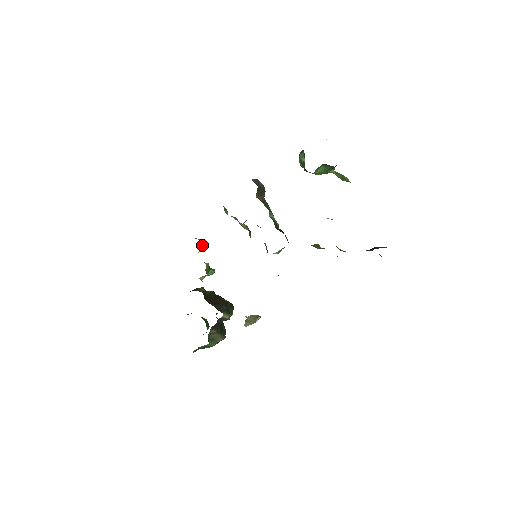
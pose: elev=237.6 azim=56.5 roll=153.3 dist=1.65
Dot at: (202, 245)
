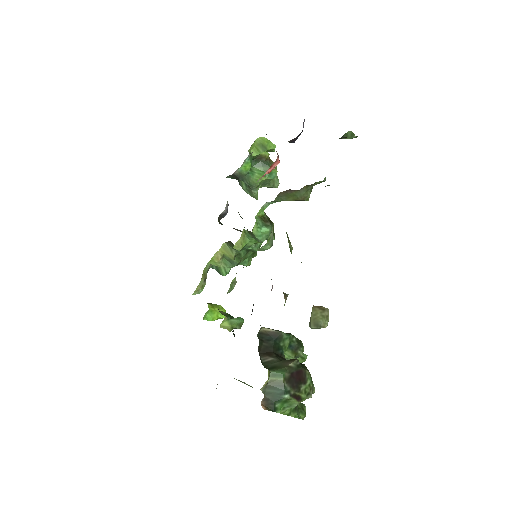
Dot at: (209, 304)
